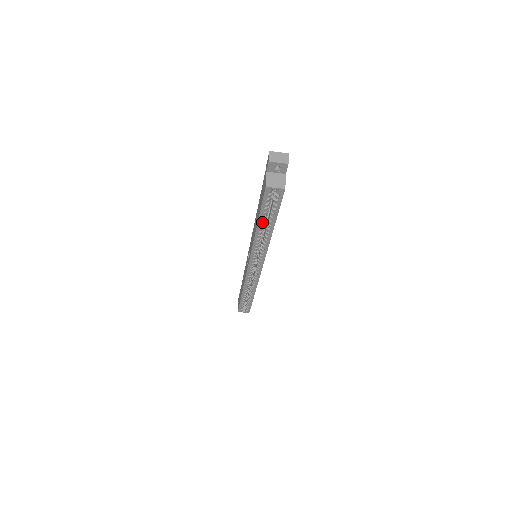
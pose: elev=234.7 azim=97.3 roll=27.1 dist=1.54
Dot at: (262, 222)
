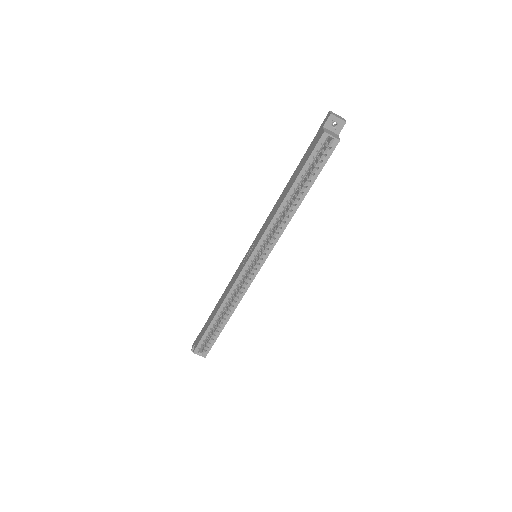
Dot at: (297, 186)
